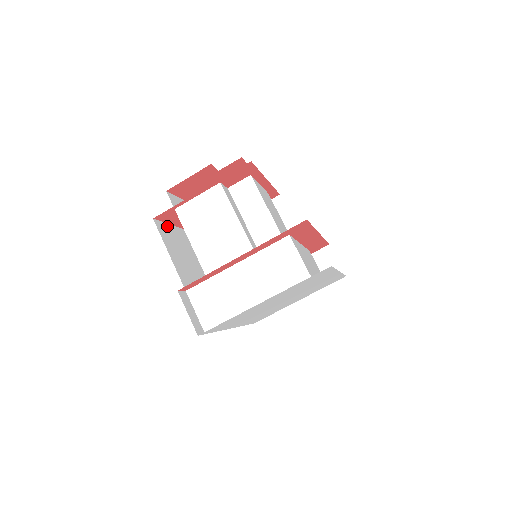
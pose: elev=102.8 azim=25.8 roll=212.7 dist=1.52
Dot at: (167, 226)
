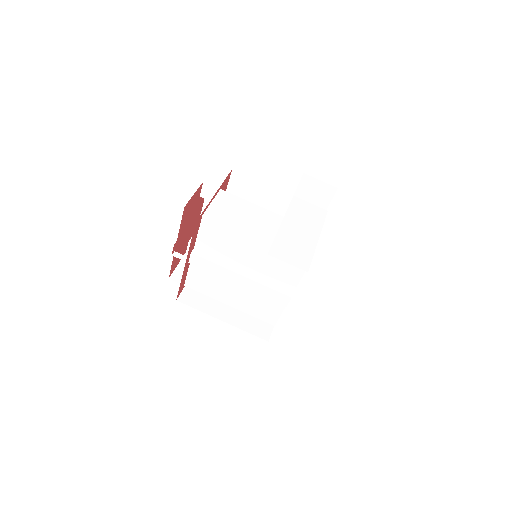
Dot at: occluded
